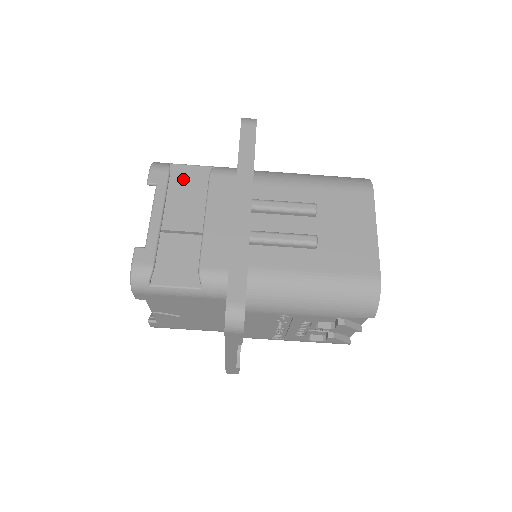
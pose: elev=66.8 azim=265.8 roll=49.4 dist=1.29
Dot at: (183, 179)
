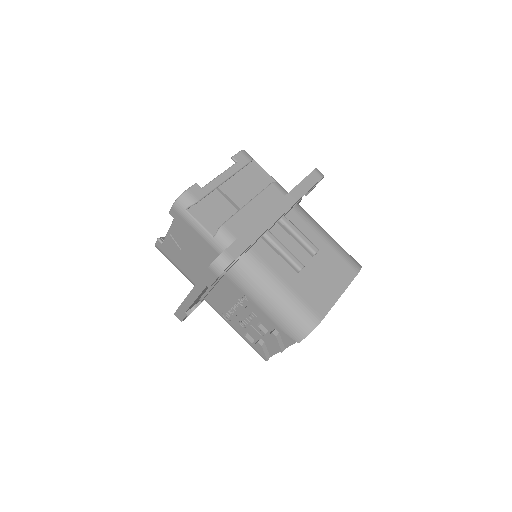
Dot at: (254, 173)
